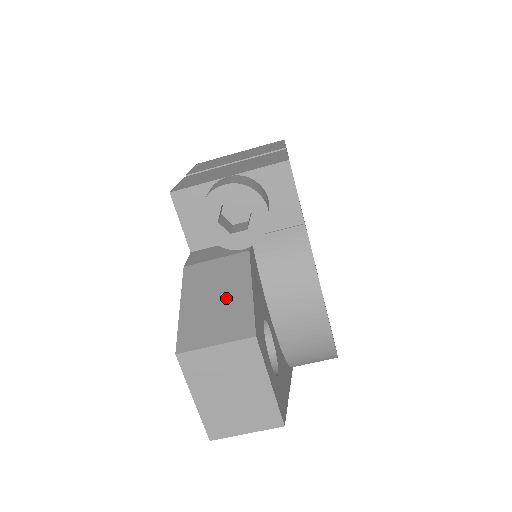
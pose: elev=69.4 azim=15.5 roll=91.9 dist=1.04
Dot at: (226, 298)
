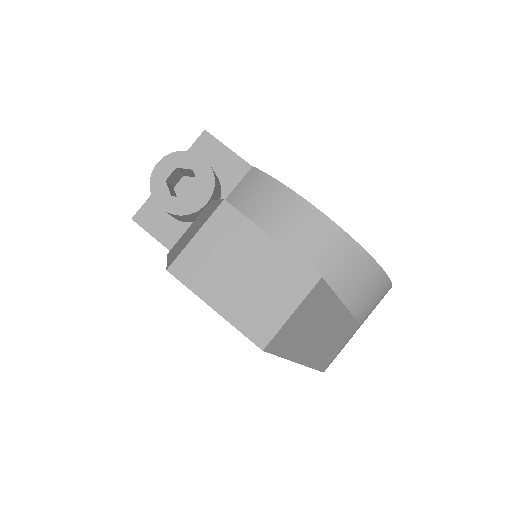
Dot at: (199, 221)
